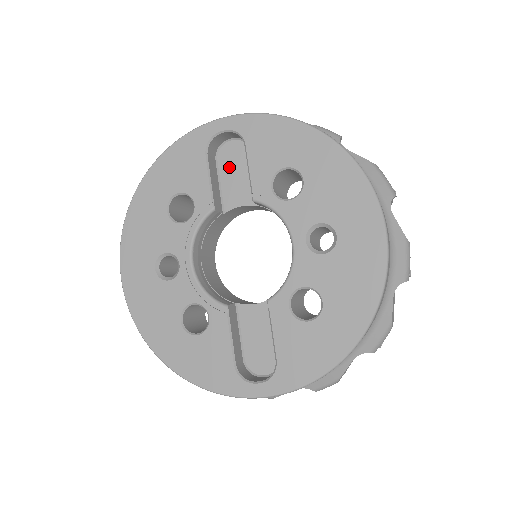
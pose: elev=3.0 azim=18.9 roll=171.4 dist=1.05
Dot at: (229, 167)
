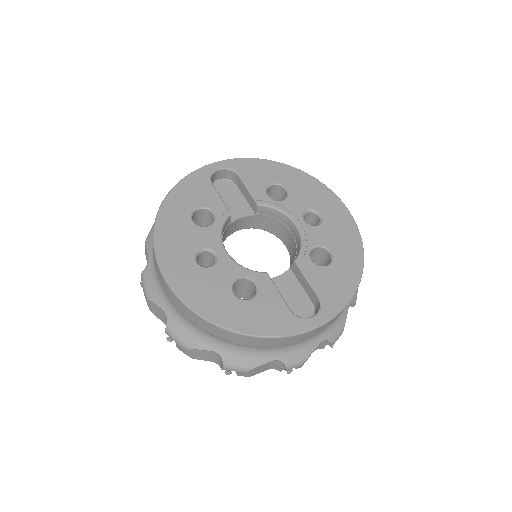
Dot at: (223, 196)
